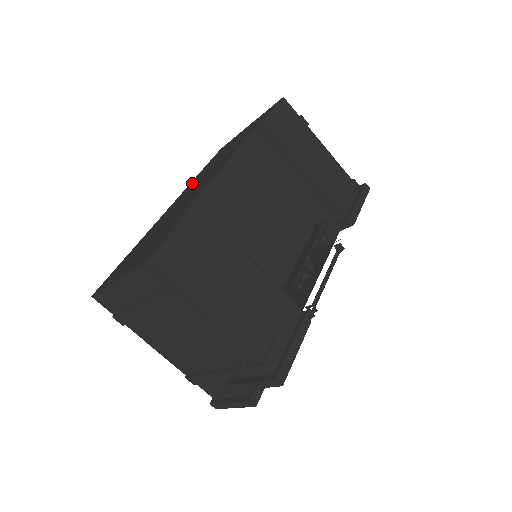
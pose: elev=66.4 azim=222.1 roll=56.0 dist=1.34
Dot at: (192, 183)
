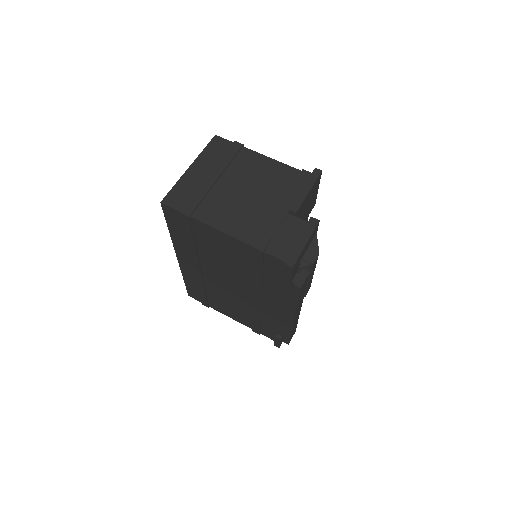
Dot at: occluded
